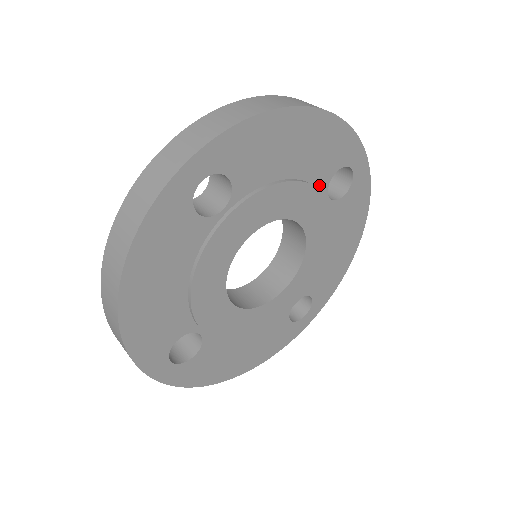
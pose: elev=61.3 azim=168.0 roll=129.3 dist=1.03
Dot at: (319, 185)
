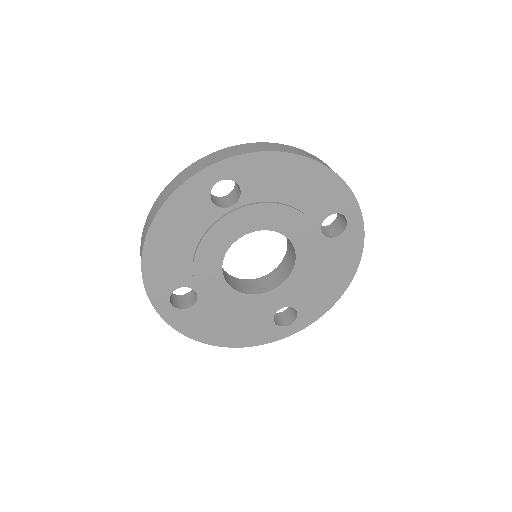
Dot at: (314, 219)
